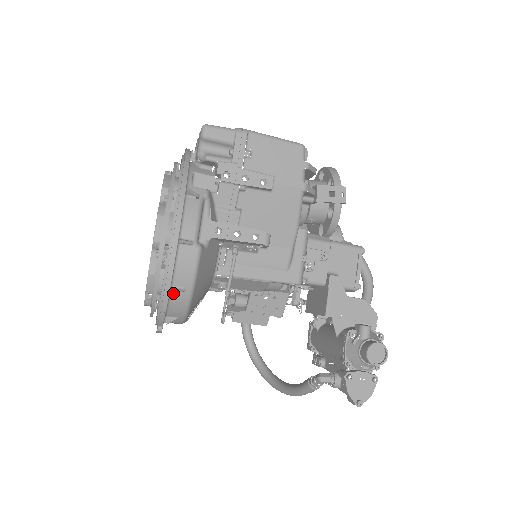
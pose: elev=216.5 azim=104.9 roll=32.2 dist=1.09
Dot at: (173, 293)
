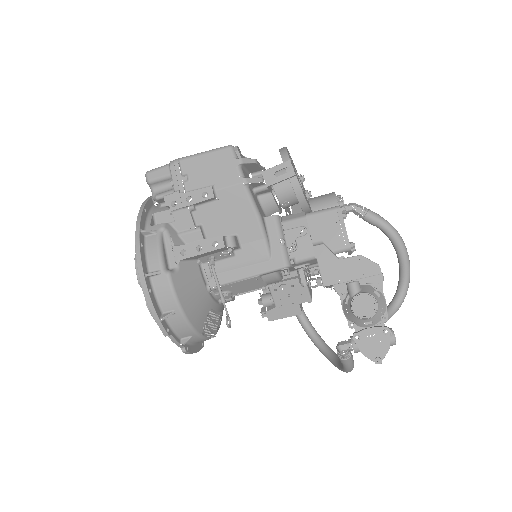
Dot at: (164, 318)
